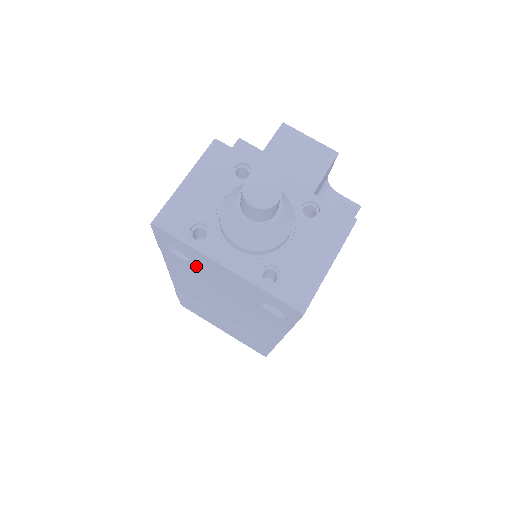
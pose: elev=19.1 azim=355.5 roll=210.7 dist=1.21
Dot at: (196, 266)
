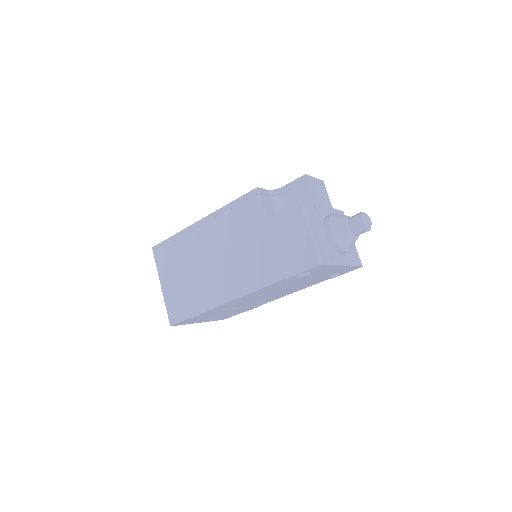
Dot at: (308, 276)
